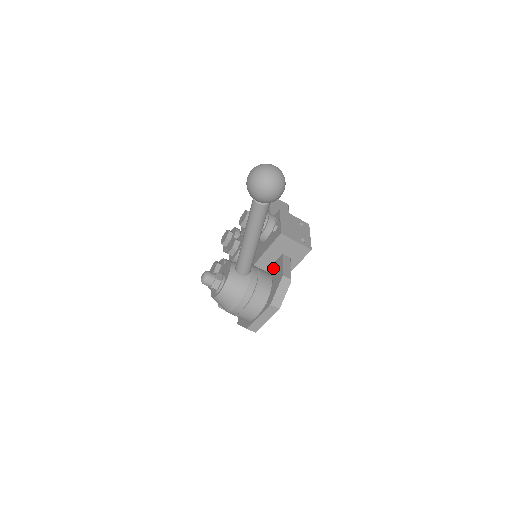
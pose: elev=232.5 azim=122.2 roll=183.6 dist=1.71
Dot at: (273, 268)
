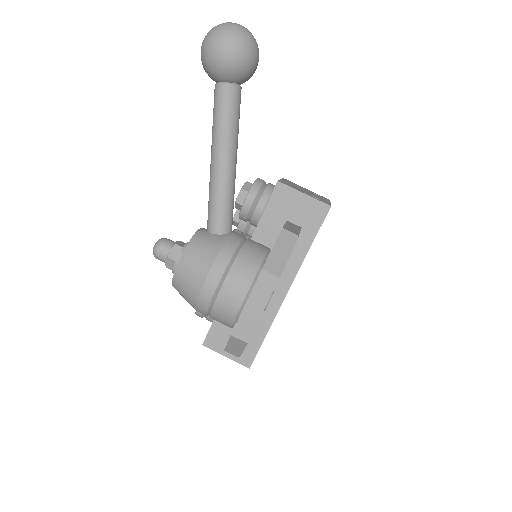
Dot at: occluded
